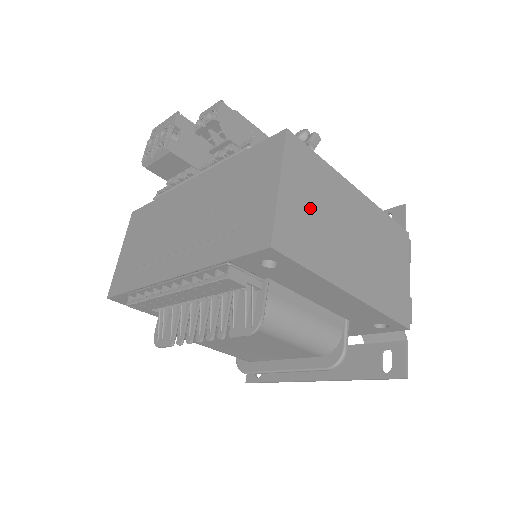
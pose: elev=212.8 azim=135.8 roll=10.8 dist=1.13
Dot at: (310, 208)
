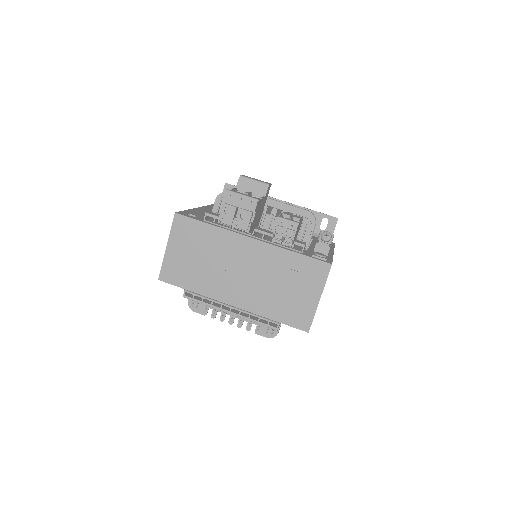
Dot at: occluded
